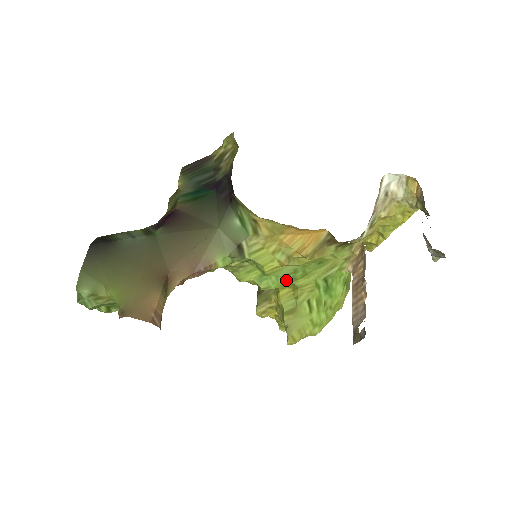
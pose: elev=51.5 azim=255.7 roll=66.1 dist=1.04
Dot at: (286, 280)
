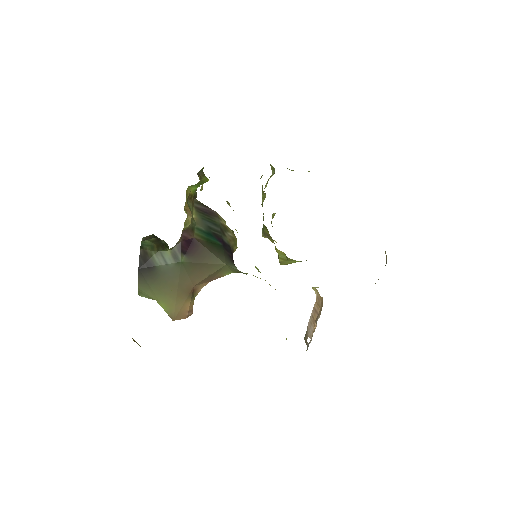
Dot at: occluded
